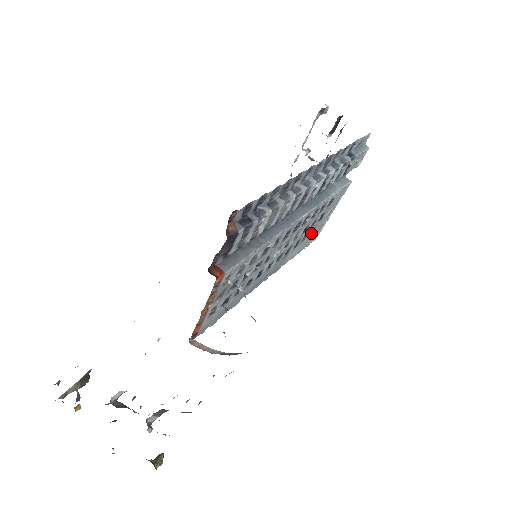
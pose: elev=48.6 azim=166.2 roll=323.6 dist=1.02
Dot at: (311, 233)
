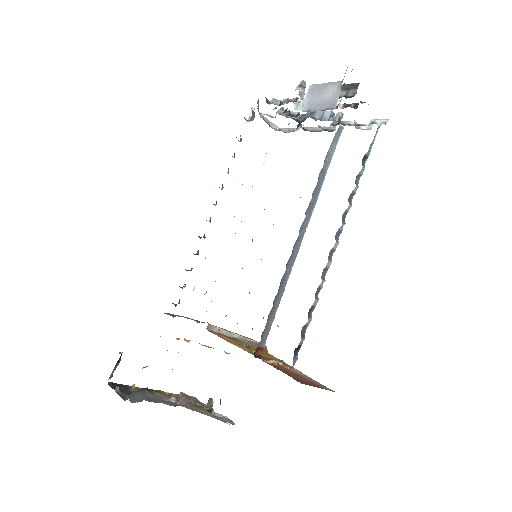
Dot at: occluded
